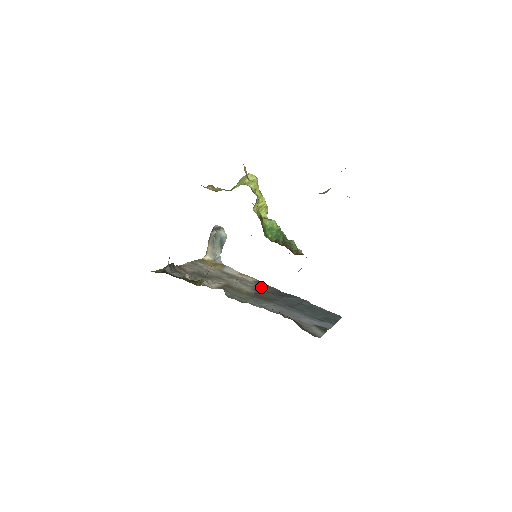
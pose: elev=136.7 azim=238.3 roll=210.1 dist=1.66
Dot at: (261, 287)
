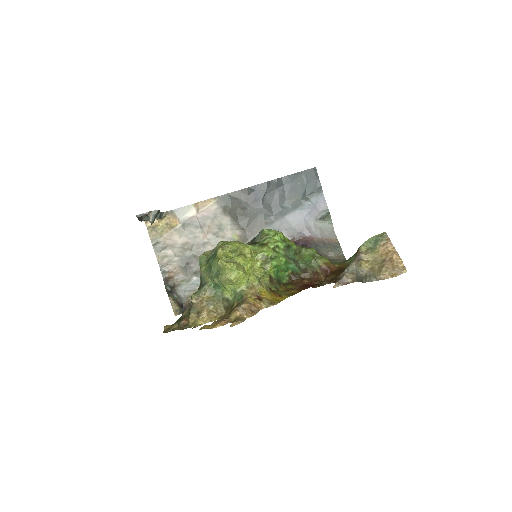
Dot at: (233, 209)
